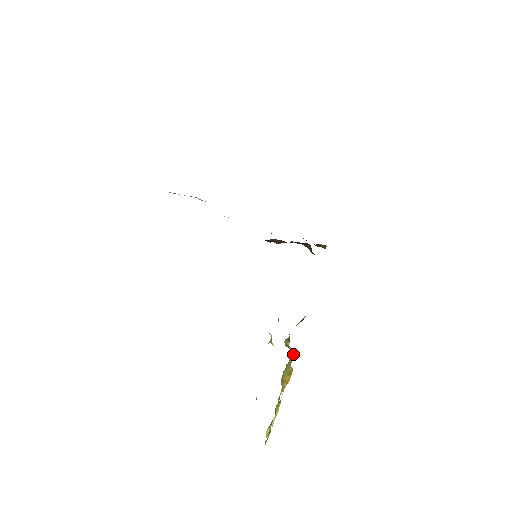
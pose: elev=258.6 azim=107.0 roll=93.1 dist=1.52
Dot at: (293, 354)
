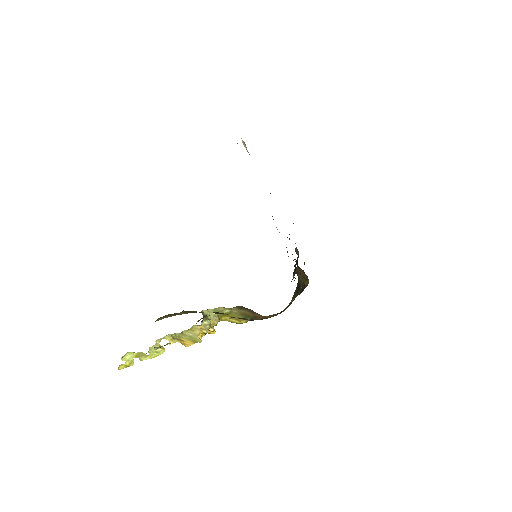
Dot at: occluded
